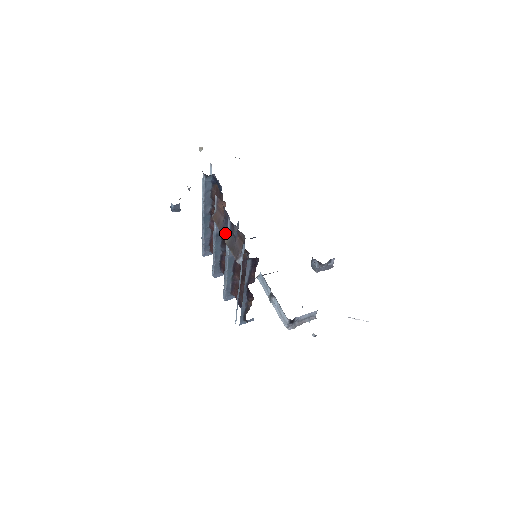
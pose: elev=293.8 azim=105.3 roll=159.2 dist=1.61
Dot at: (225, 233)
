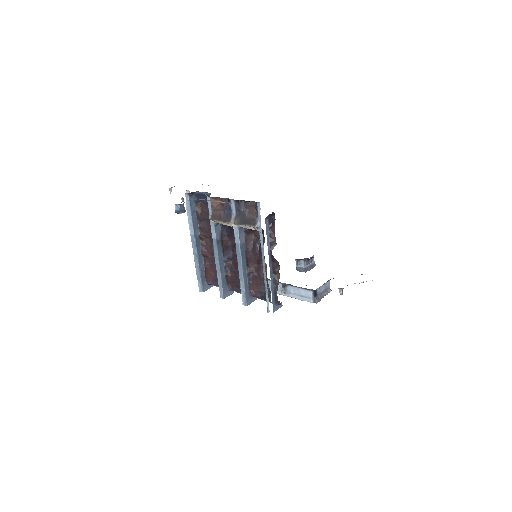
Dot at: (231, 219)
